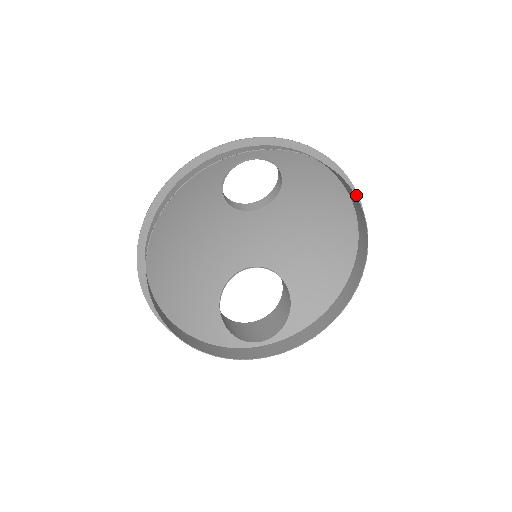
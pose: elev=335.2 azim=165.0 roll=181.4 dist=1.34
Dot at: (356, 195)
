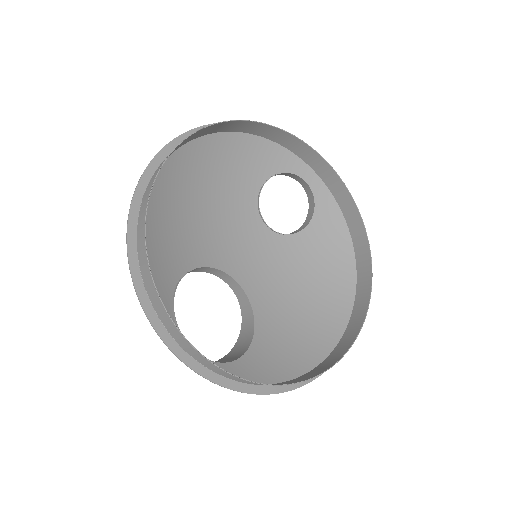
Dot at: occluded
